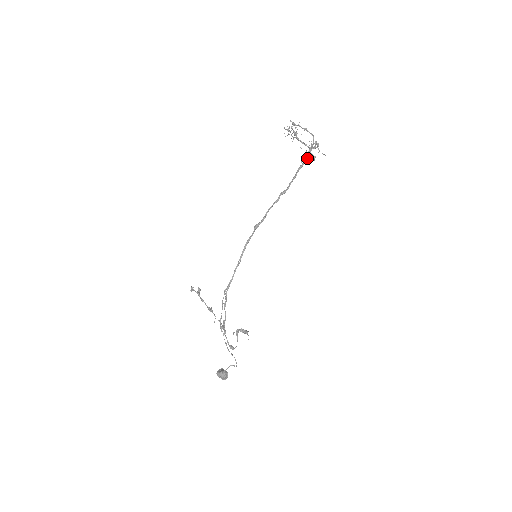
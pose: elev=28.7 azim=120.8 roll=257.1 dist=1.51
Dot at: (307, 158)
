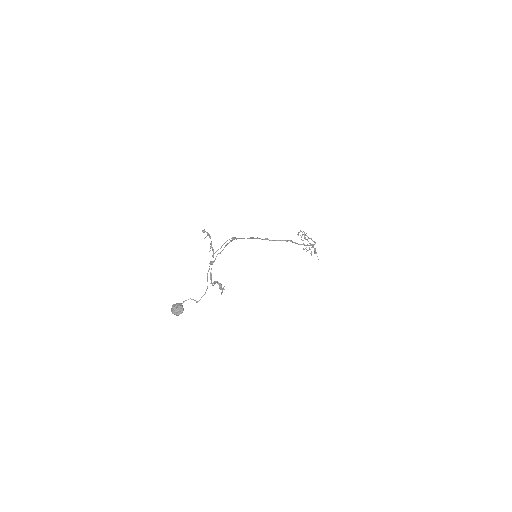
Dot at: occluded
